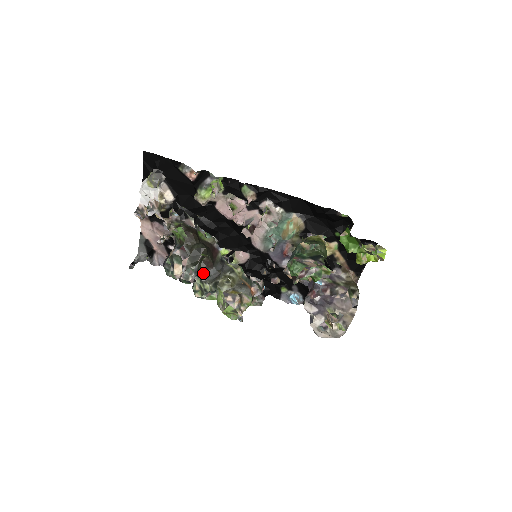
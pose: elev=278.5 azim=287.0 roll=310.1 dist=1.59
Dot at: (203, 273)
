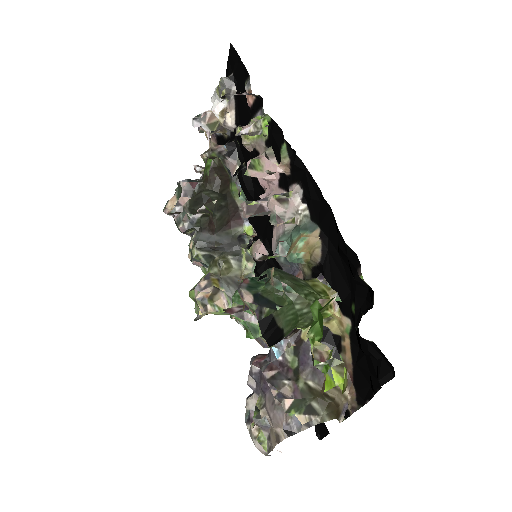
Dot at: (200, 232)
